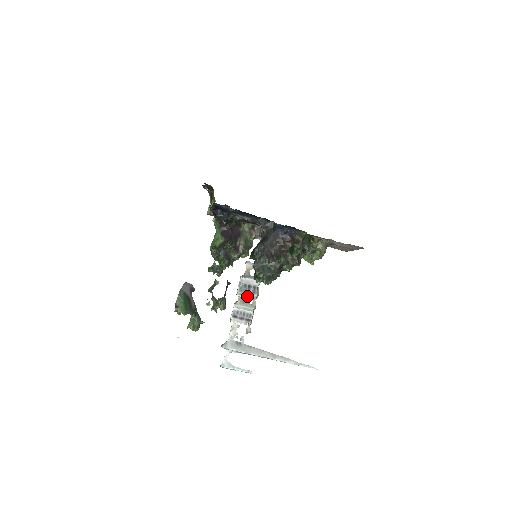
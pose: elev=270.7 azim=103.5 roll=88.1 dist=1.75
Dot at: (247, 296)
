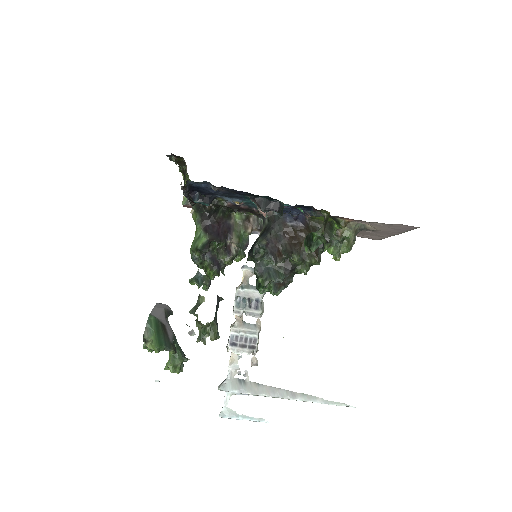
Dot at: (248, 314)
